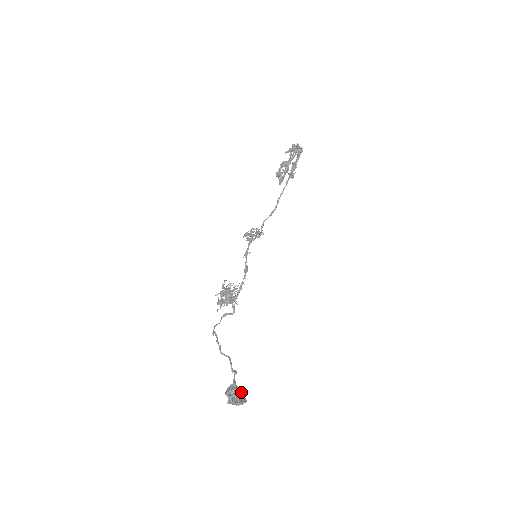
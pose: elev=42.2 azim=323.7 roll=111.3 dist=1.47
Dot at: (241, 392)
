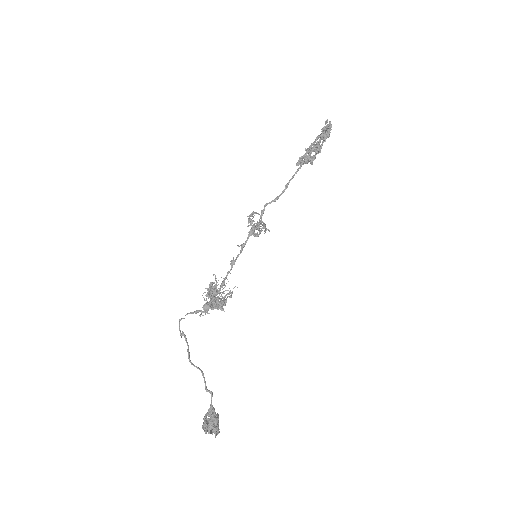
Dot at: occluded
